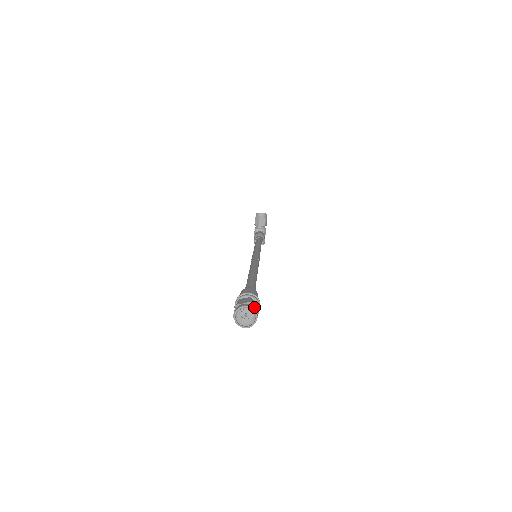
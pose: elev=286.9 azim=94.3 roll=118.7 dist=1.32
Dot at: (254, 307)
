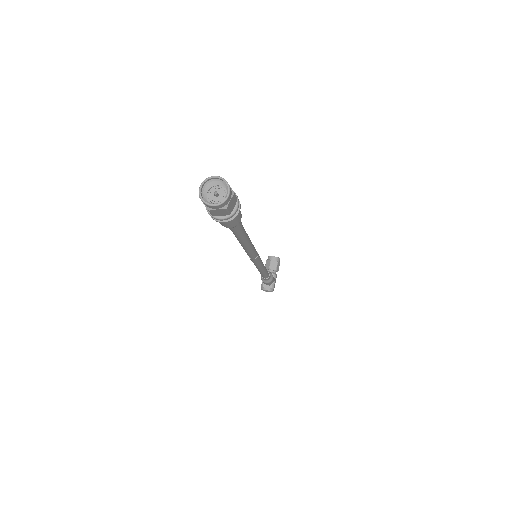
Dot at: occluded
